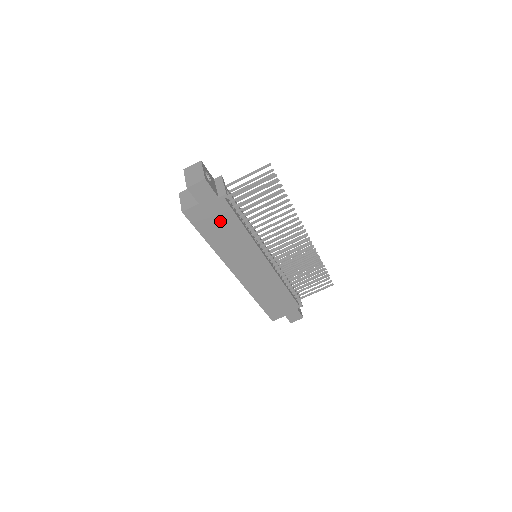
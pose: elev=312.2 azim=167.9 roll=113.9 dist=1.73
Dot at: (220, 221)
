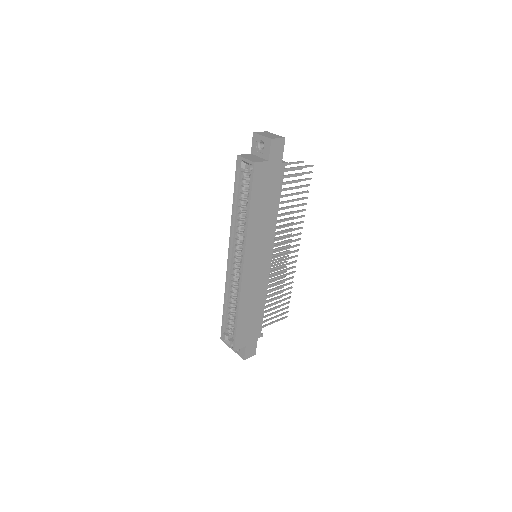
Dot at: (269, 190)
